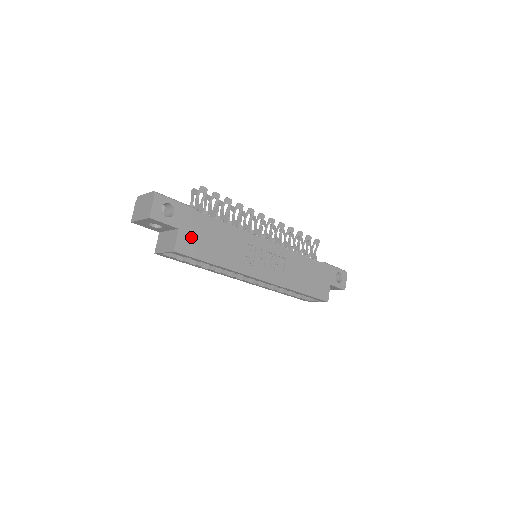
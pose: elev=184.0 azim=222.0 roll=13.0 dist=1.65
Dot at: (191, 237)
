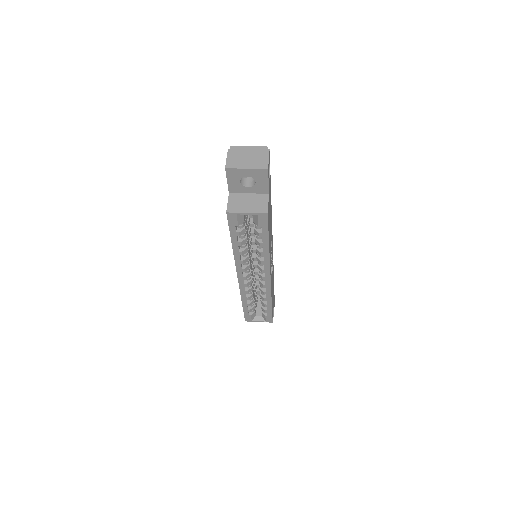
Dot at: (269, 207)
